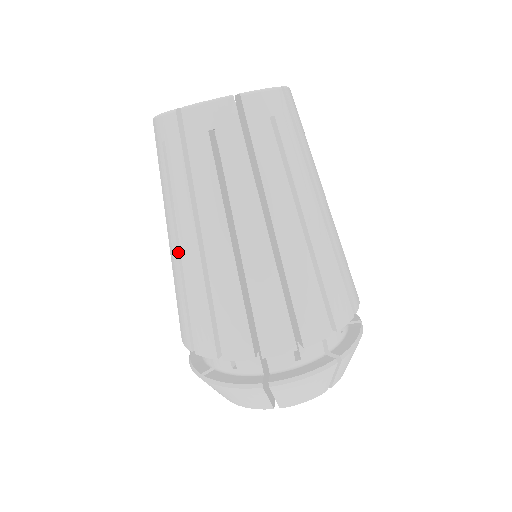
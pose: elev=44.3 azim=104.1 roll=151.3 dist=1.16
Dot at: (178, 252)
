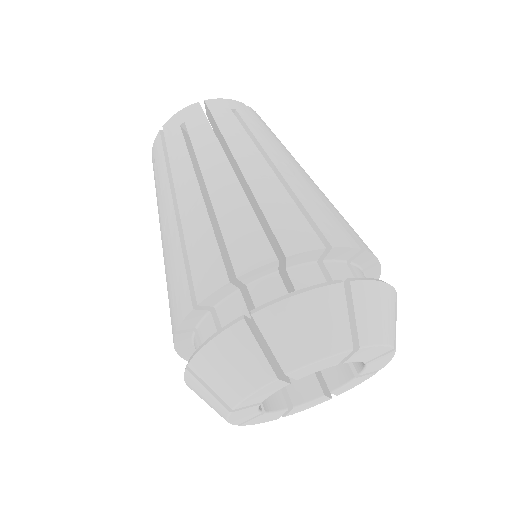
Dot at: (163, 237)
